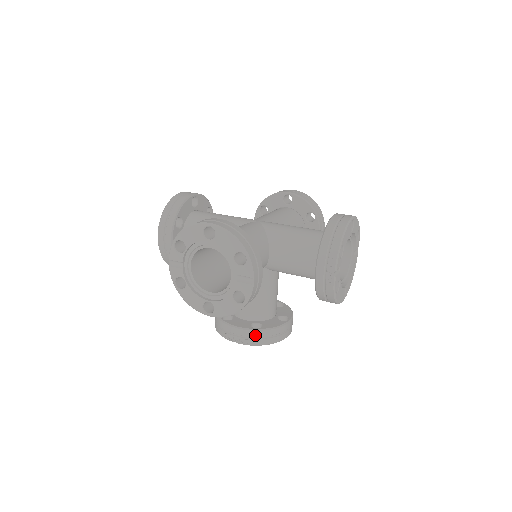
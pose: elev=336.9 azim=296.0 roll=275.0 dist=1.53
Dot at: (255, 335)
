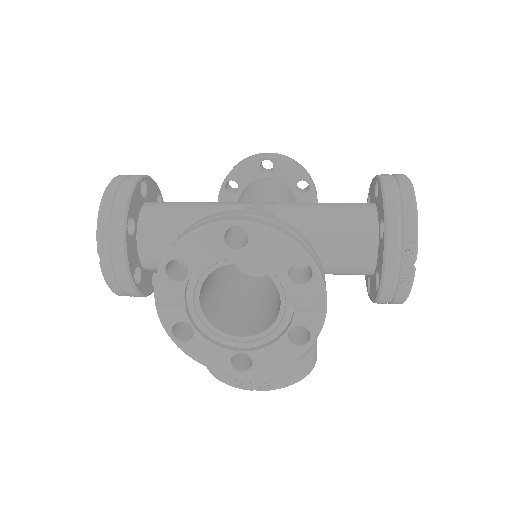
Dot at: (284, 373)
